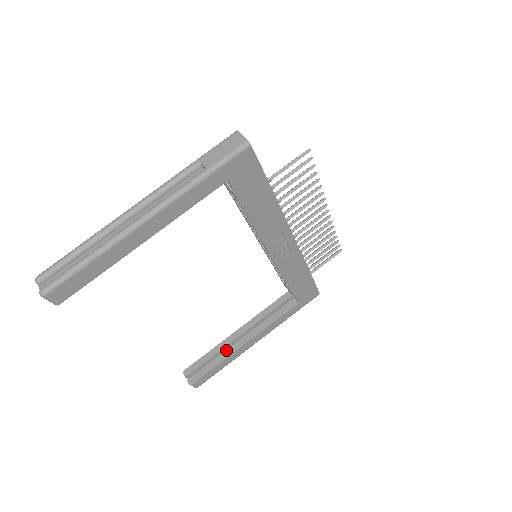
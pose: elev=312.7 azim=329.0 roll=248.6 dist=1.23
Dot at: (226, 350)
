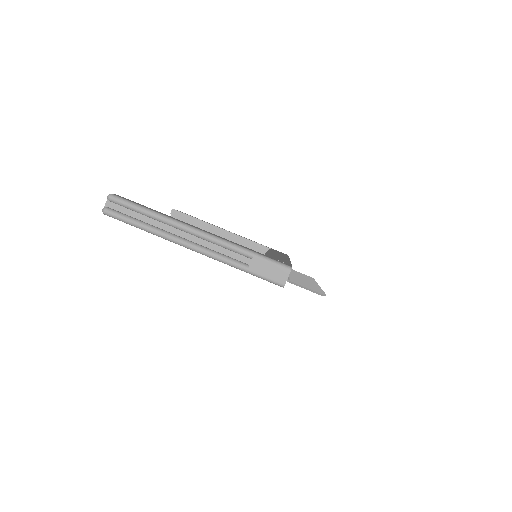
Dot at: occluded
